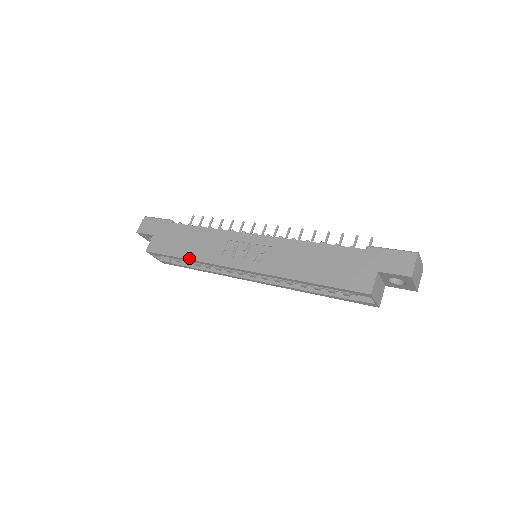
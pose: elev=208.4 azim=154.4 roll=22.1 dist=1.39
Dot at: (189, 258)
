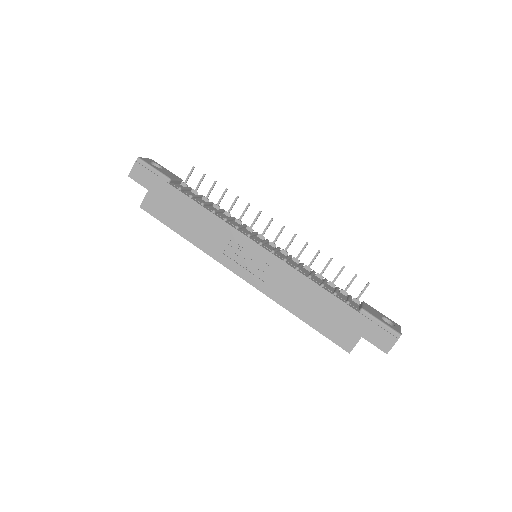
Dot at: (188, 239)
